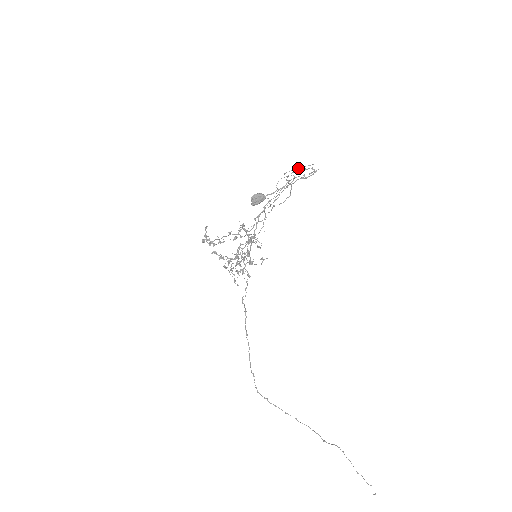
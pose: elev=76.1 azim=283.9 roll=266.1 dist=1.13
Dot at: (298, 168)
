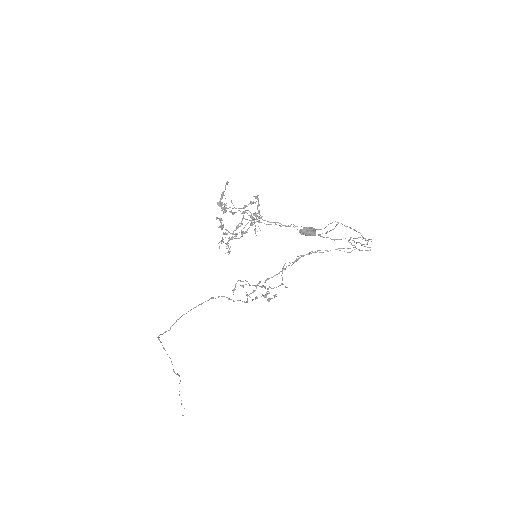
Dot at: (362, 239)
